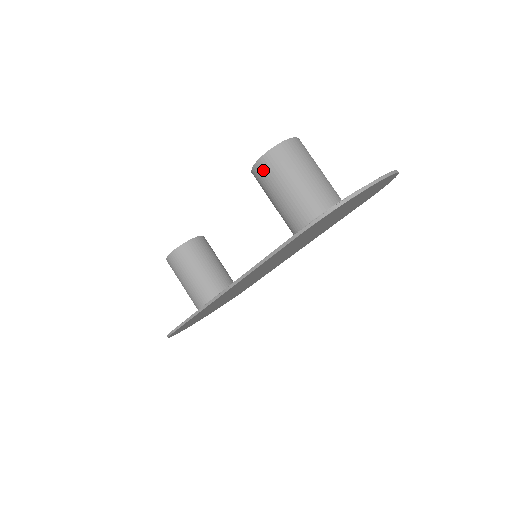
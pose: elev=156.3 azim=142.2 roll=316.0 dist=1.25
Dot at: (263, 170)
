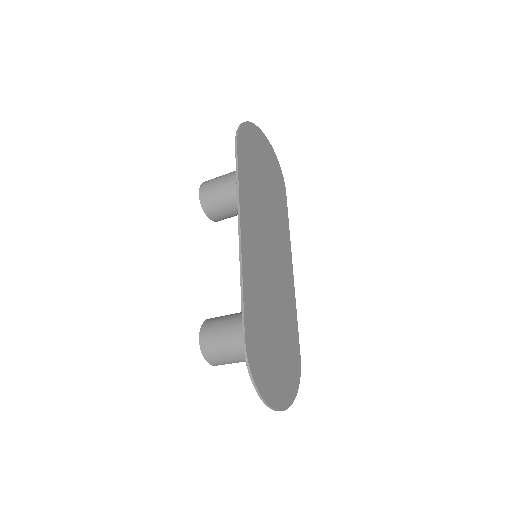
Dot at: (205, 191)
